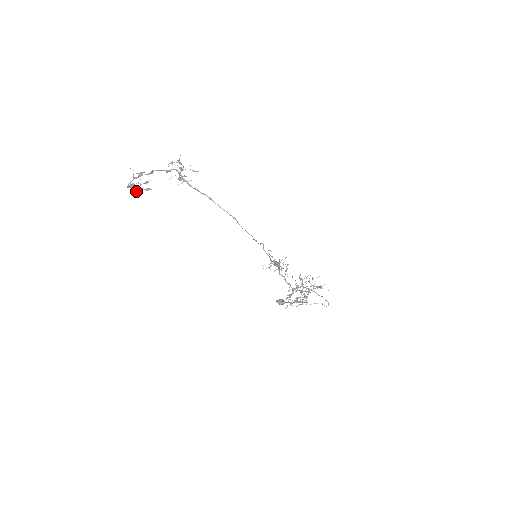
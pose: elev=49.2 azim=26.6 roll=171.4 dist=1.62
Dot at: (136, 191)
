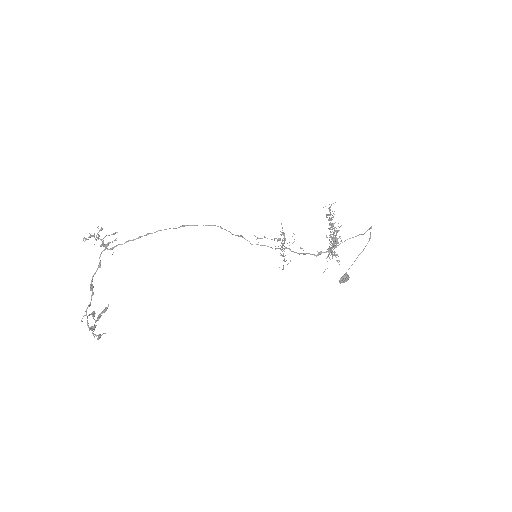
Dot at: (97, 319)
